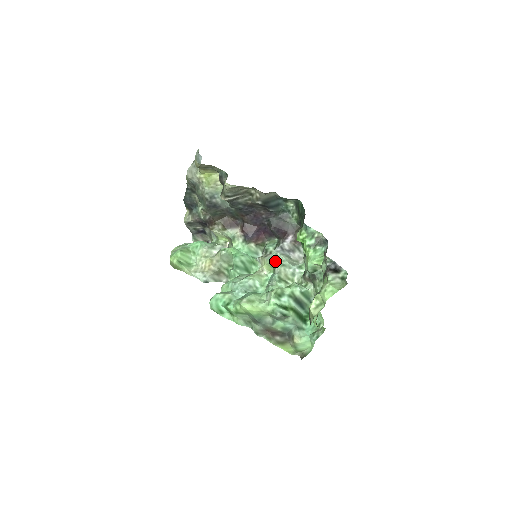
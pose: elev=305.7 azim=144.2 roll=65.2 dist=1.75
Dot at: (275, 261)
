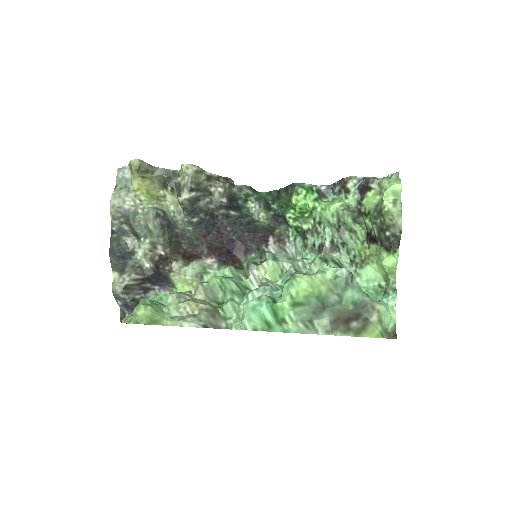
Dot at: (277, 258)
